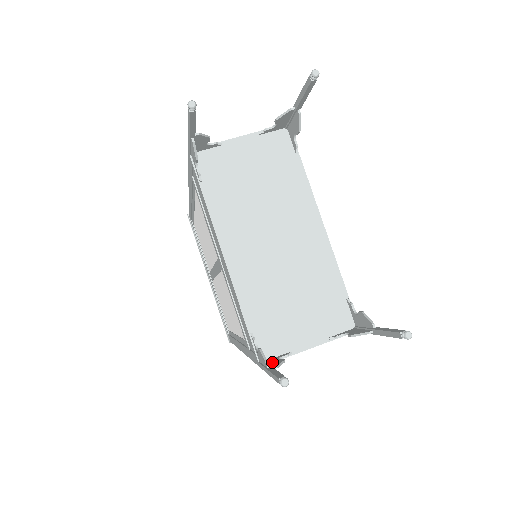
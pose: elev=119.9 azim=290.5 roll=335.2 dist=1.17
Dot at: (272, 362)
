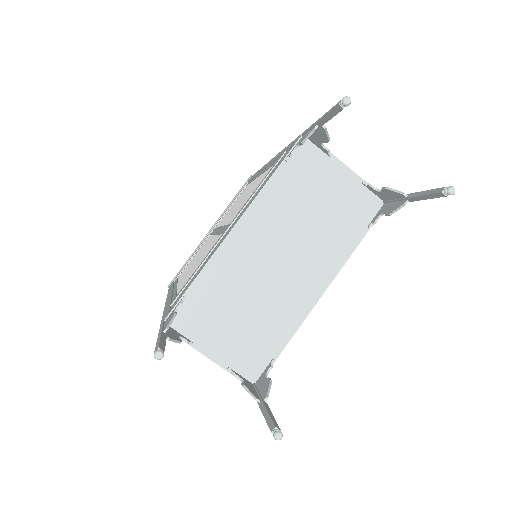
Dot at: (172, 332)
